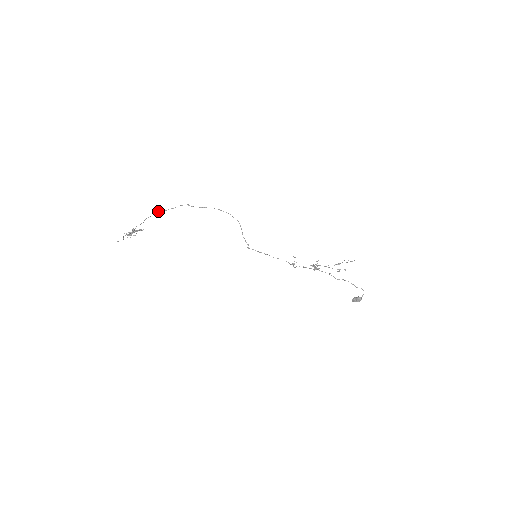
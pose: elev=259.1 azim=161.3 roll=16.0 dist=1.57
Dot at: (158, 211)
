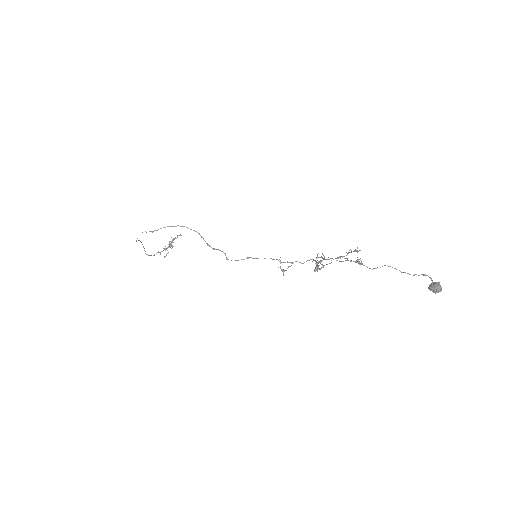
Dot at: (139, 240)
